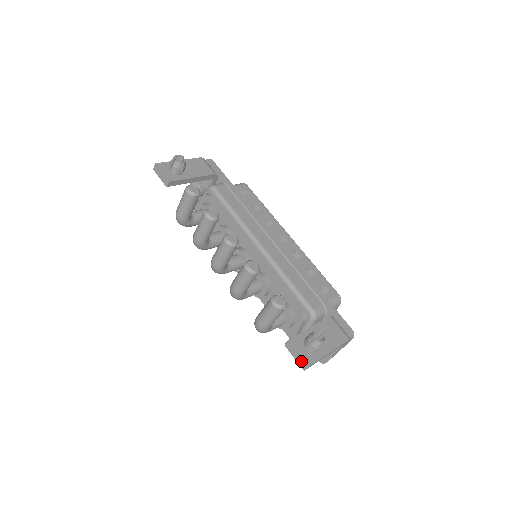
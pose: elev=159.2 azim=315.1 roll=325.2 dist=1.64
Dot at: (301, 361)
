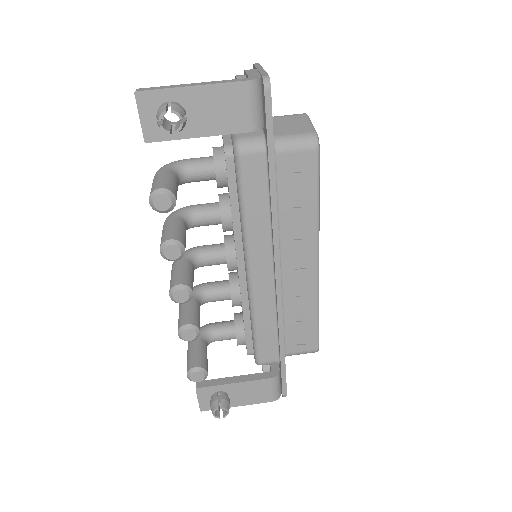
Dot at: (199, 403)
